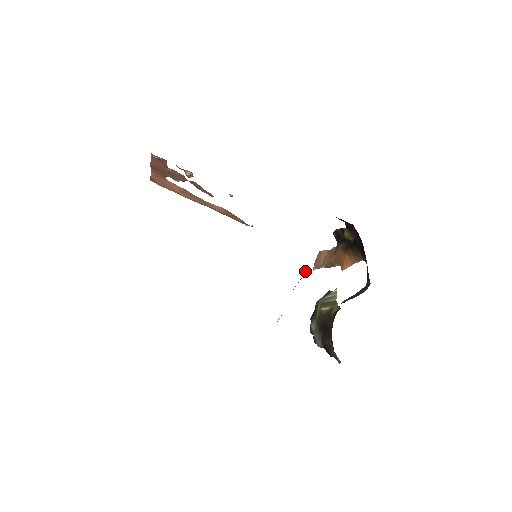
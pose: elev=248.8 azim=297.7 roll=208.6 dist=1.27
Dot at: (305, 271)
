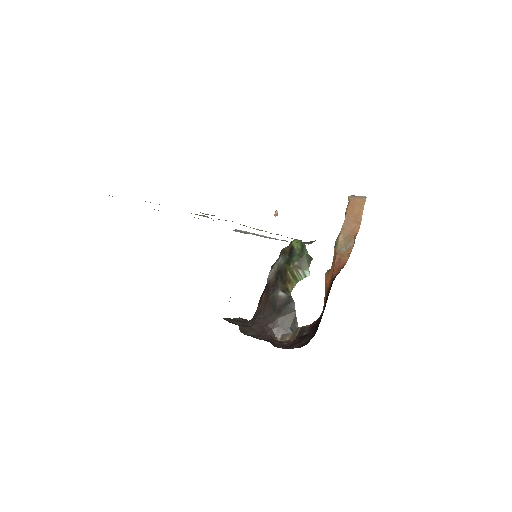
Dot at: occluded
